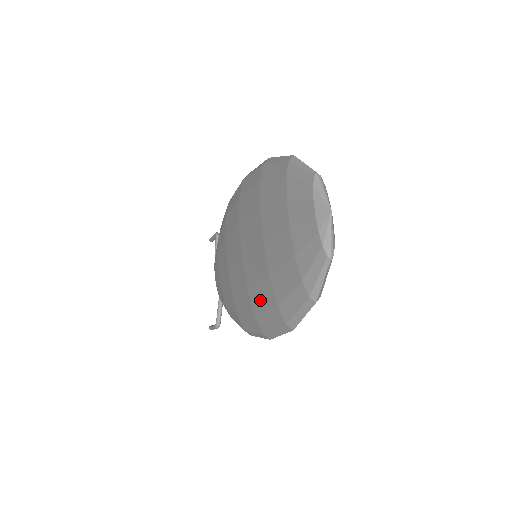
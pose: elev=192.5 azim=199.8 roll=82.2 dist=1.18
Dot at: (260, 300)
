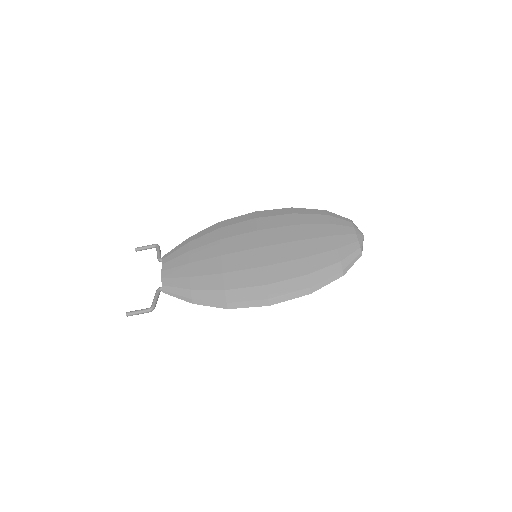
Dot at: (282, 273)
